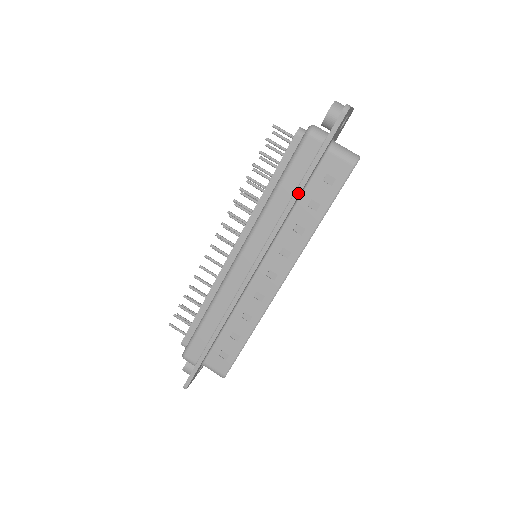
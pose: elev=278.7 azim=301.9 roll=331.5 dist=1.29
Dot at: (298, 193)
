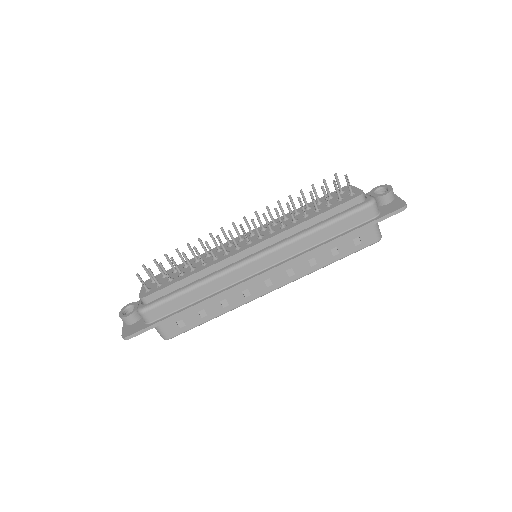
Dot at: (336, 241)
